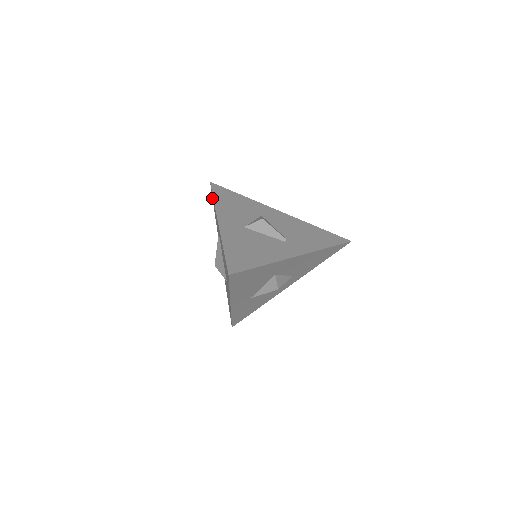
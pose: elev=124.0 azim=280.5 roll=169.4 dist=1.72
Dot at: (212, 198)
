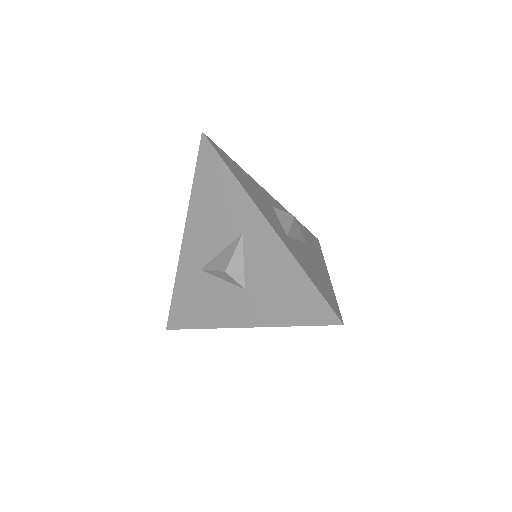
Dot at: occluded
